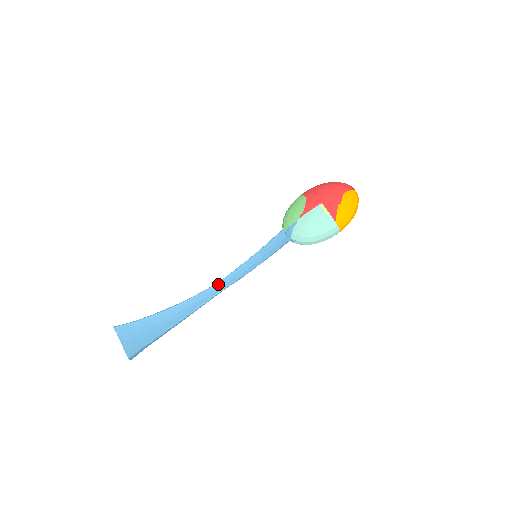
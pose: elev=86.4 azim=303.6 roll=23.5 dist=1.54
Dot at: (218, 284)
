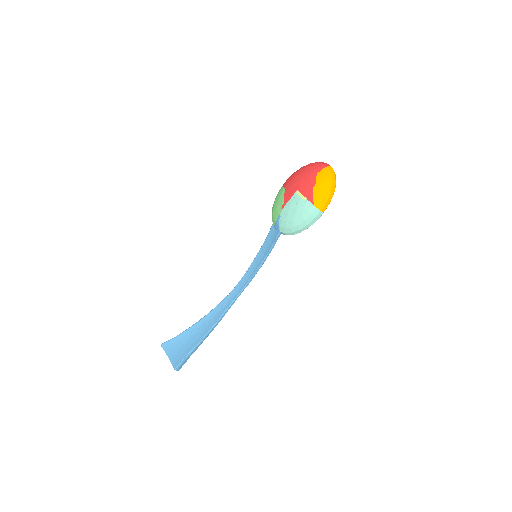
Dot at: (235, 288)
